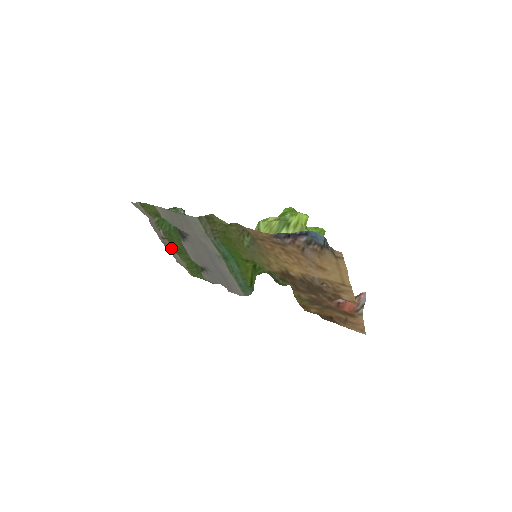
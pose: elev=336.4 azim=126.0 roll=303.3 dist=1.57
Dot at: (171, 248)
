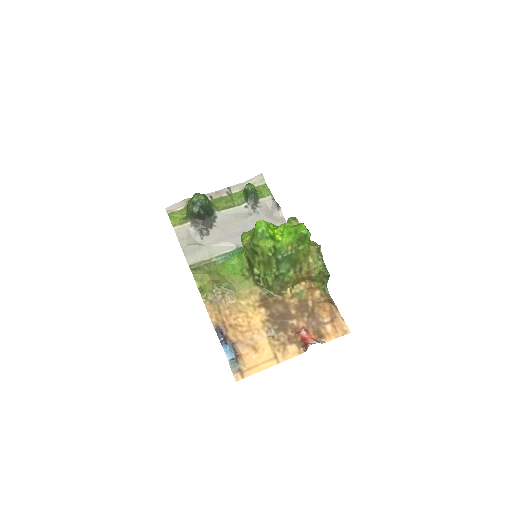
Dot at: (224, 194)
